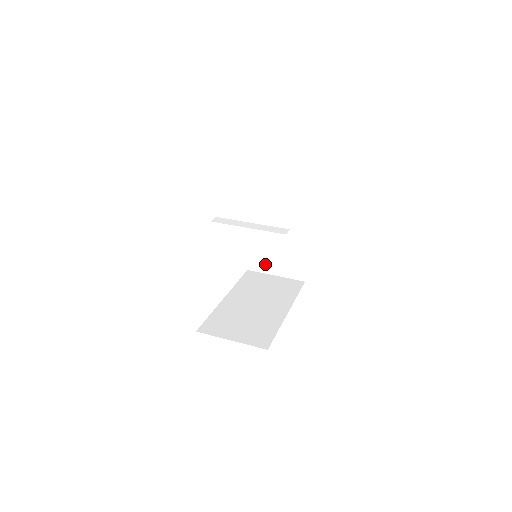
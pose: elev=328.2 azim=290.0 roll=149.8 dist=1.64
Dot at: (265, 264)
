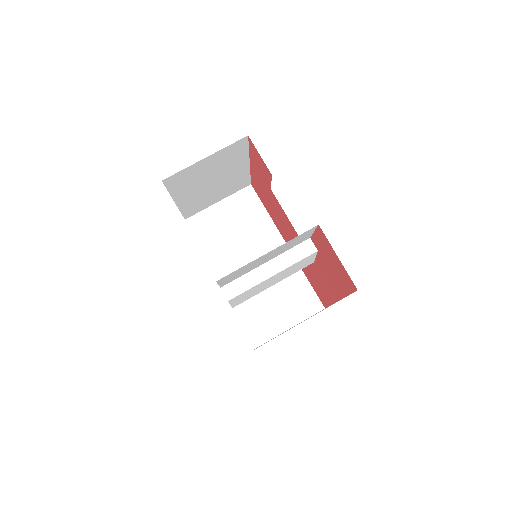
Dot at: occluded
